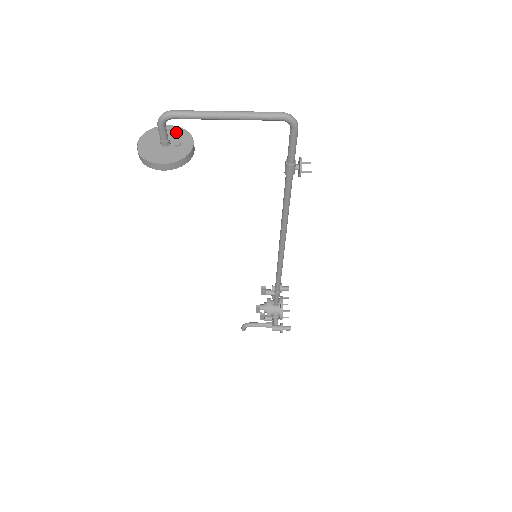
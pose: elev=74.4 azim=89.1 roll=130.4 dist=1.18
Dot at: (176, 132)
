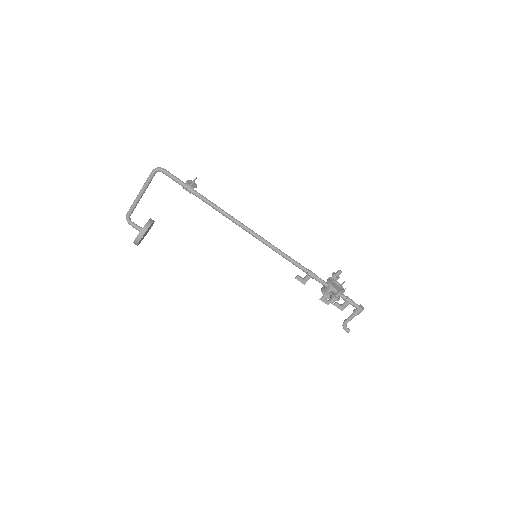
Dot at: occluded
